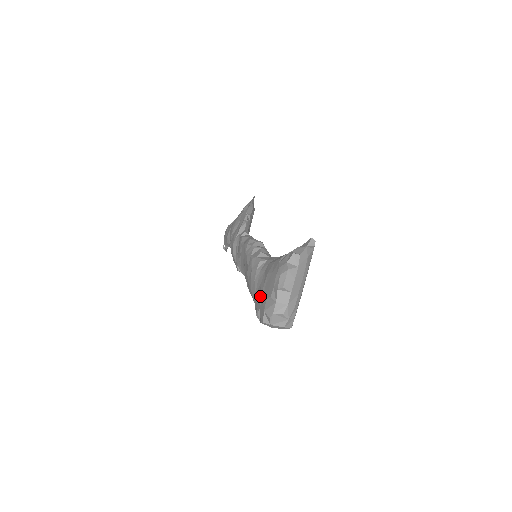
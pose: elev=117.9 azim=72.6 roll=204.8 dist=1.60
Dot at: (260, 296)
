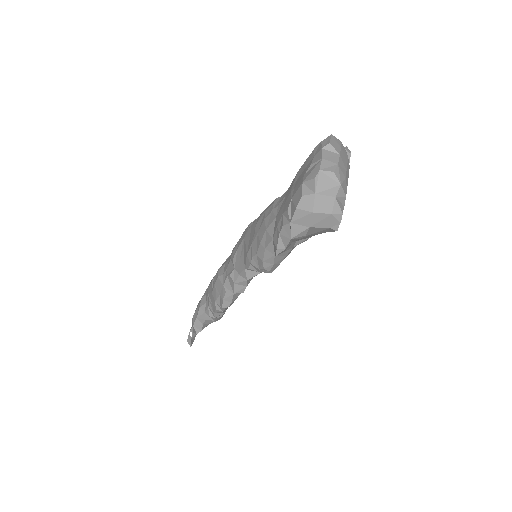
Dot at: (289, 195)
